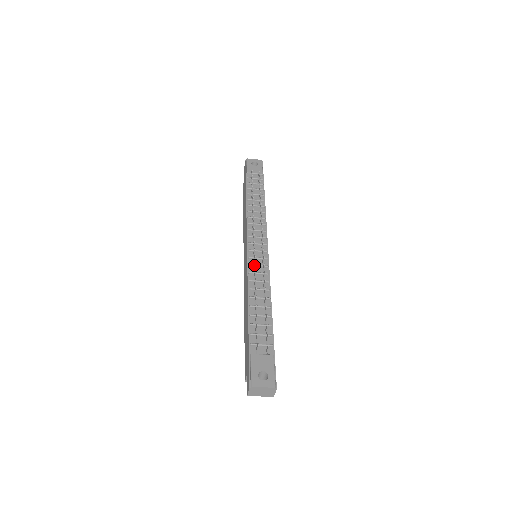
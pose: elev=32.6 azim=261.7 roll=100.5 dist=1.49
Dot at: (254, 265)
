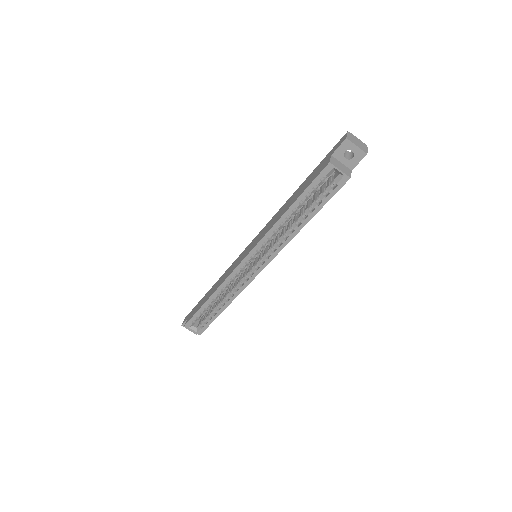
Dot at: occluded
